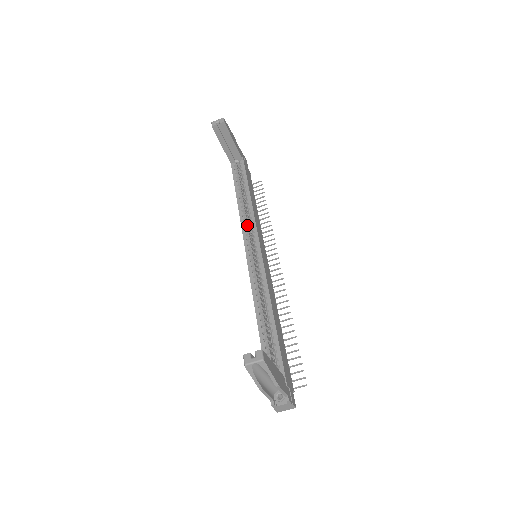
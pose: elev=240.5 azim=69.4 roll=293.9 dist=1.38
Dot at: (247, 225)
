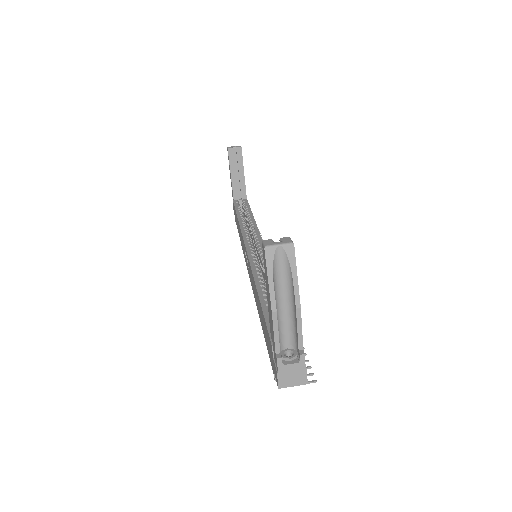
Dot at: occluded
